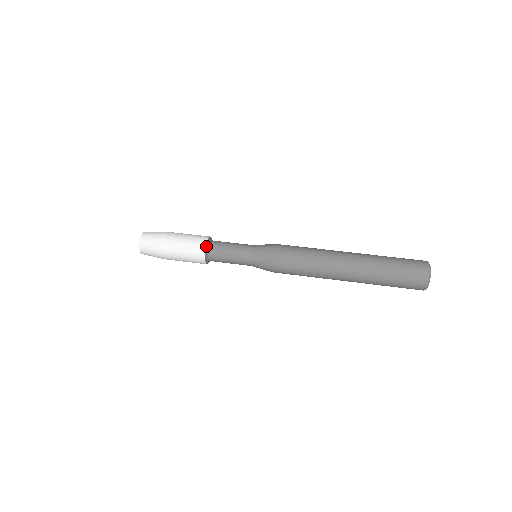
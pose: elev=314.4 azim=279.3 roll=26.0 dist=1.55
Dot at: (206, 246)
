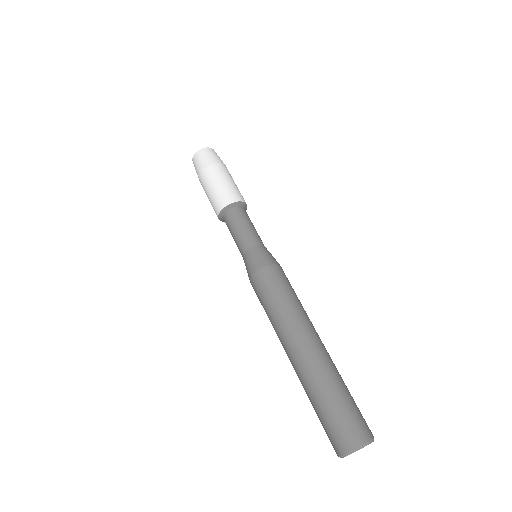
Dot at: (223, 208)
